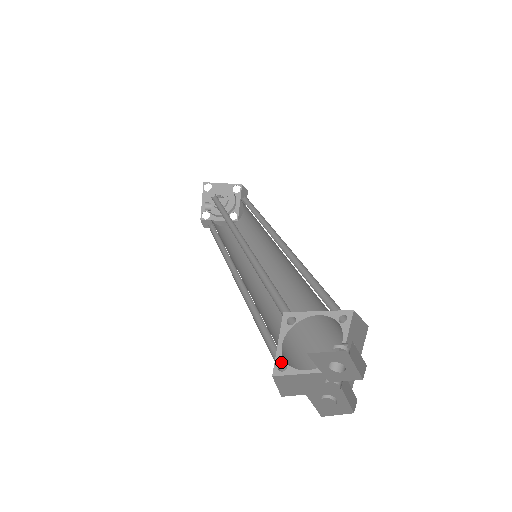
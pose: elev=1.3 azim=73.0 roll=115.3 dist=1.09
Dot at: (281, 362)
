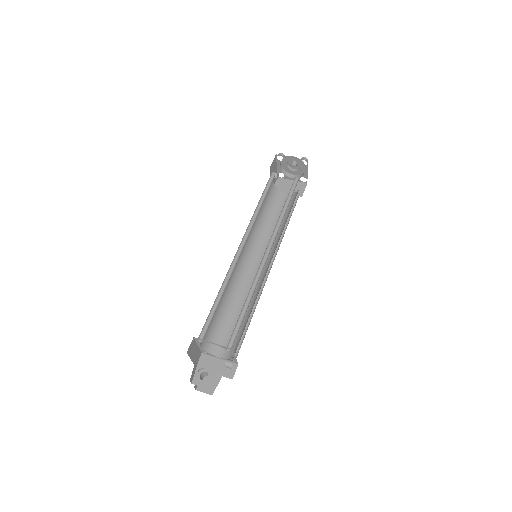
Dot at: (204, 350)
